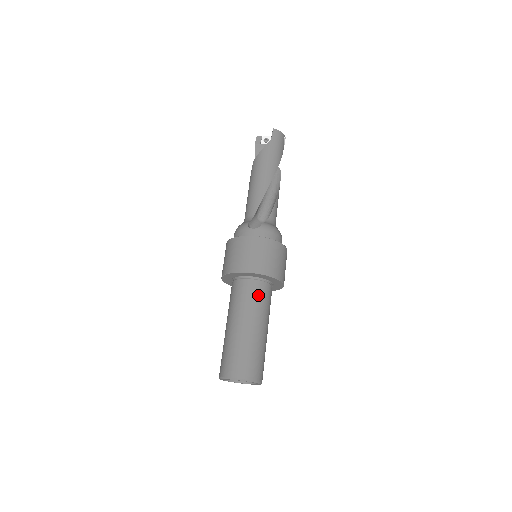
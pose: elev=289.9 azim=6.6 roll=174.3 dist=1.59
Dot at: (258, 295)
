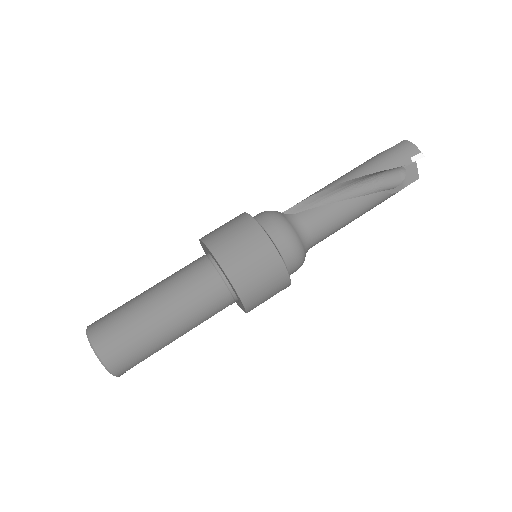
Dot at: (190, 270)
